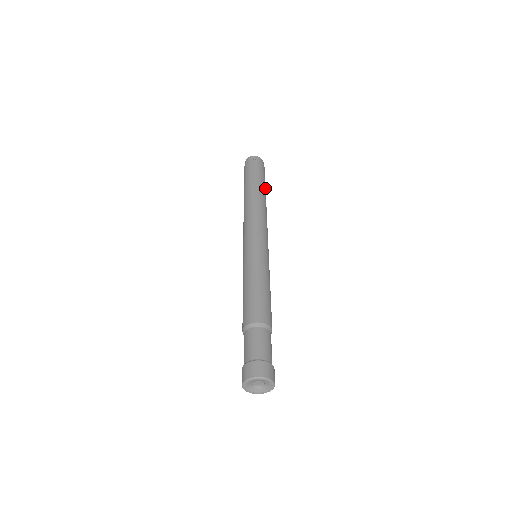
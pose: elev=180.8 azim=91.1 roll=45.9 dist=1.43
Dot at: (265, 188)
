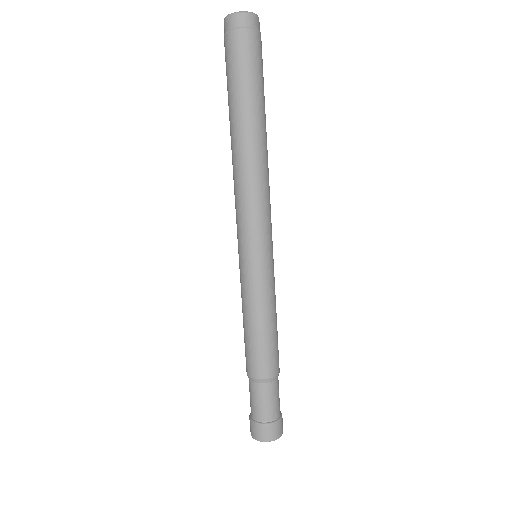
Dot at: occluded
